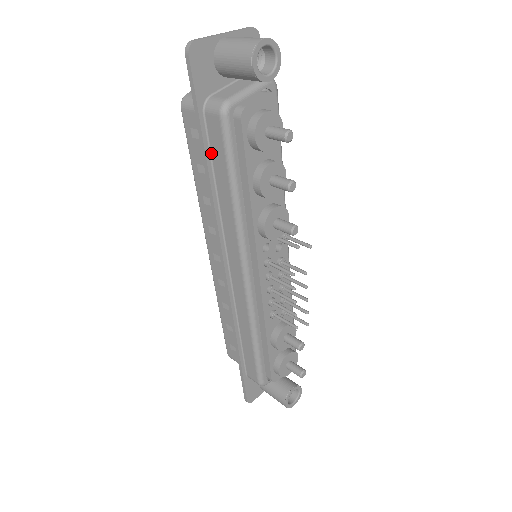
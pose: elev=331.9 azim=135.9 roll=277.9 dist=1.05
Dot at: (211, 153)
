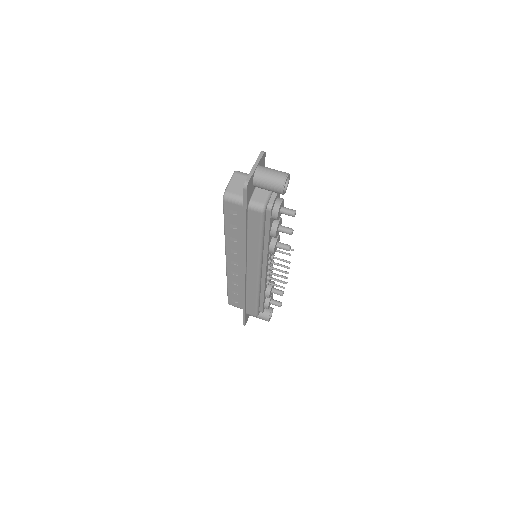
Dot at: (248, 224)
